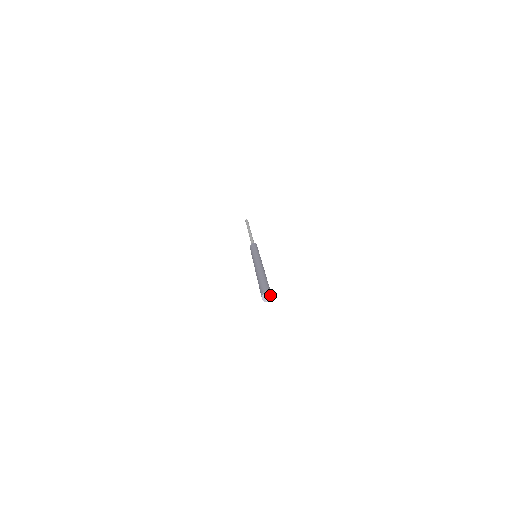
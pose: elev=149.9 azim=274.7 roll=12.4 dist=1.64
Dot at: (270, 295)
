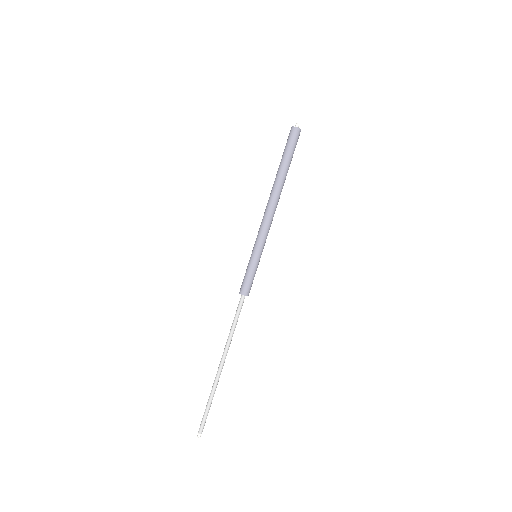
Dot at: occluded
